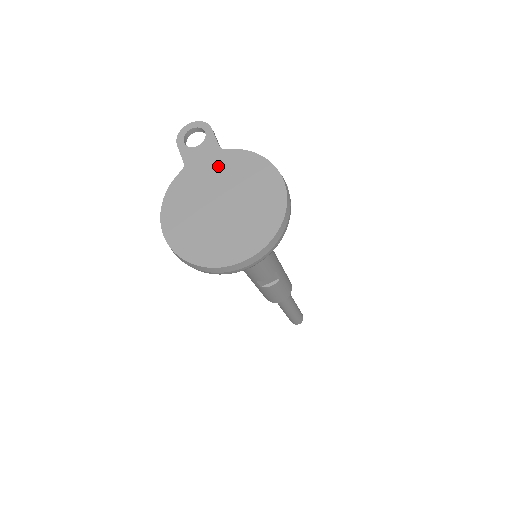
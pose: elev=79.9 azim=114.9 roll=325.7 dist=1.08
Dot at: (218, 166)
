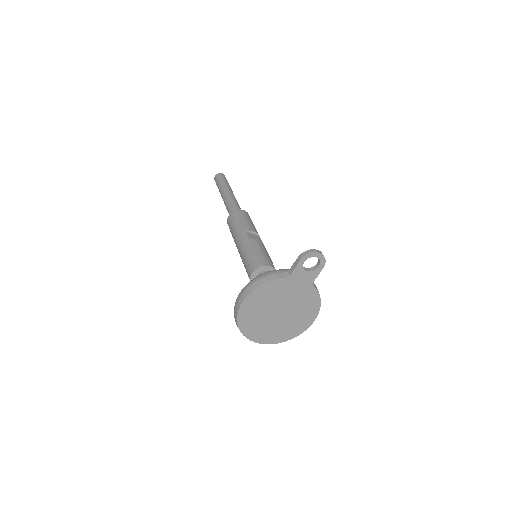
Dot at: (301, 292)
